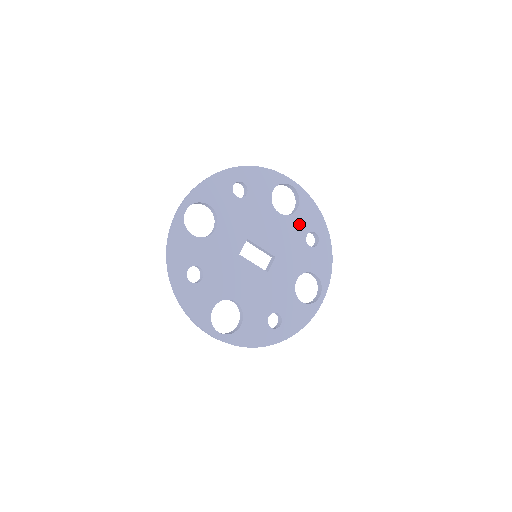
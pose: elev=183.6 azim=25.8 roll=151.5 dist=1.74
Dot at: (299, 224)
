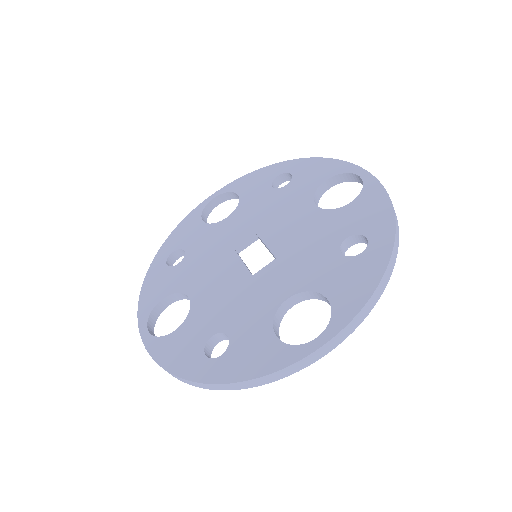
Dot at: (342, 222)
